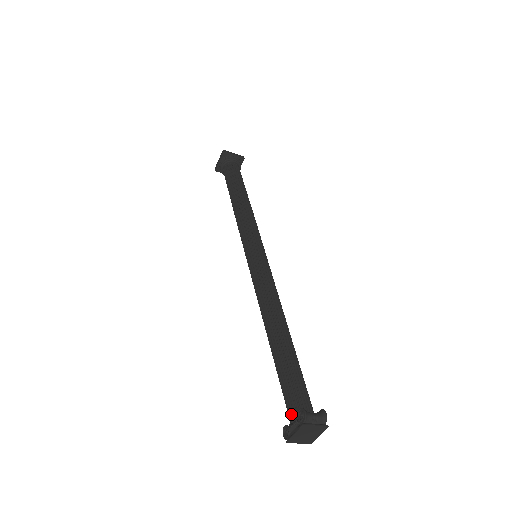
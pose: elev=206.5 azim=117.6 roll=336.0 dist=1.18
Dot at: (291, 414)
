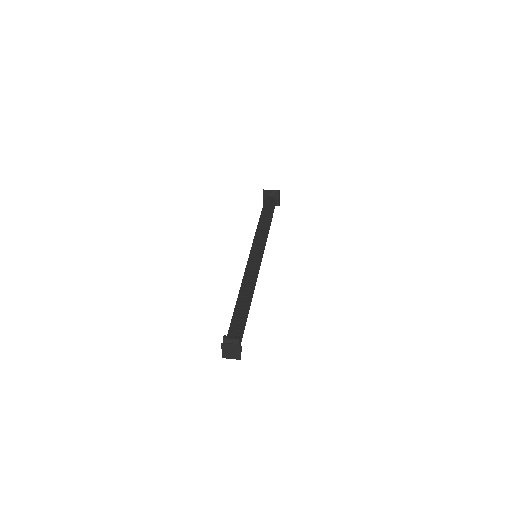
Dot at: occluded
